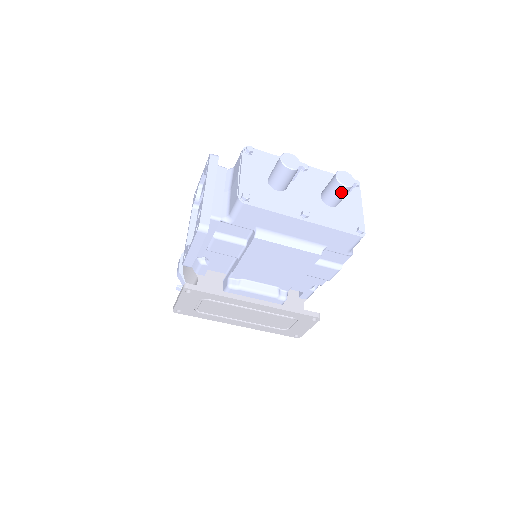
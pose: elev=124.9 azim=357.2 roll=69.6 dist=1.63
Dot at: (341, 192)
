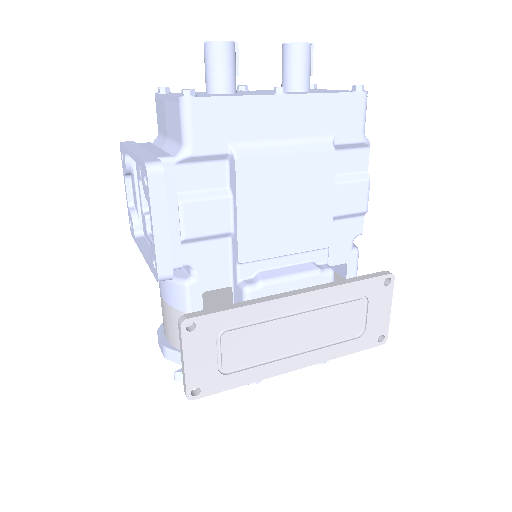
Dot at: (303, 57)
